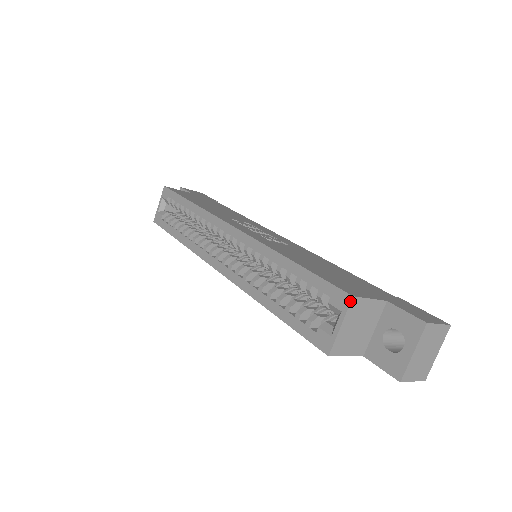
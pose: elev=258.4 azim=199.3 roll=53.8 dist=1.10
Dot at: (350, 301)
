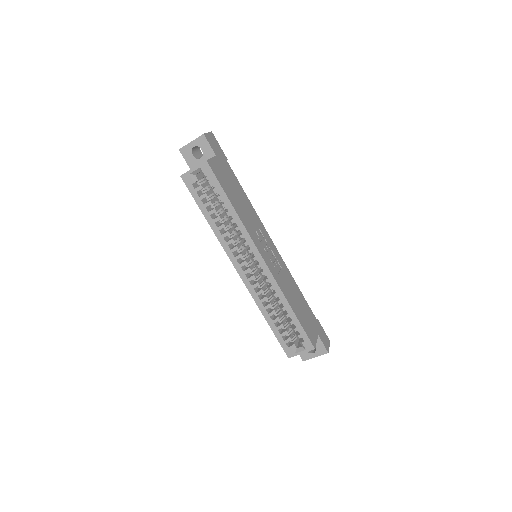
Dot at: occluded
